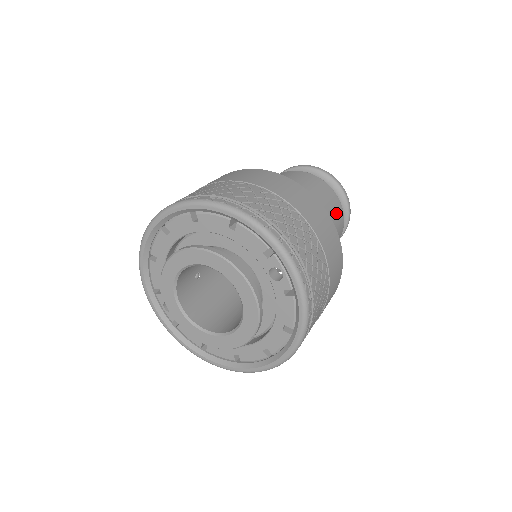
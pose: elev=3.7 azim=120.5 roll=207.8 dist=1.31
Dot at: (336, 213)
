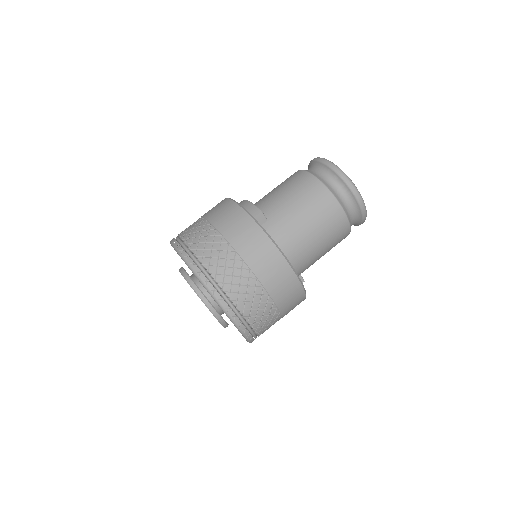
Dot at: (331, 221)
